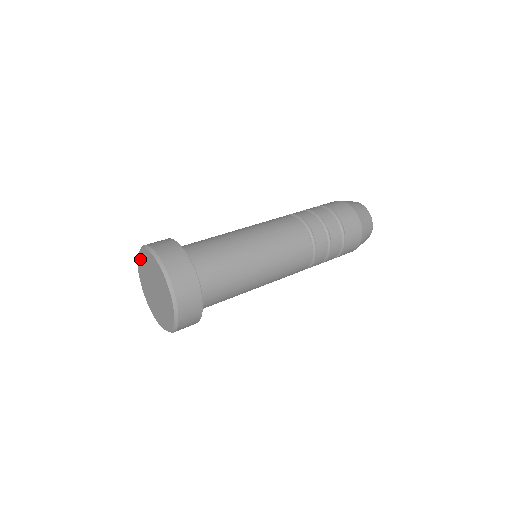
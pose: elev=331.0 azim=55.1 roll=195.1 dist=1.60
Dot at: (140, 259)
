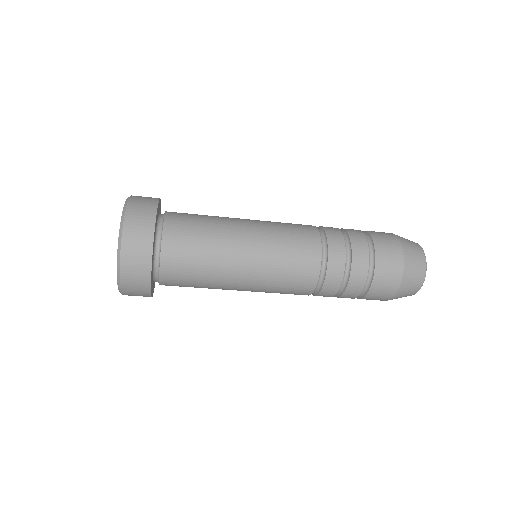
Dot at: occluded
